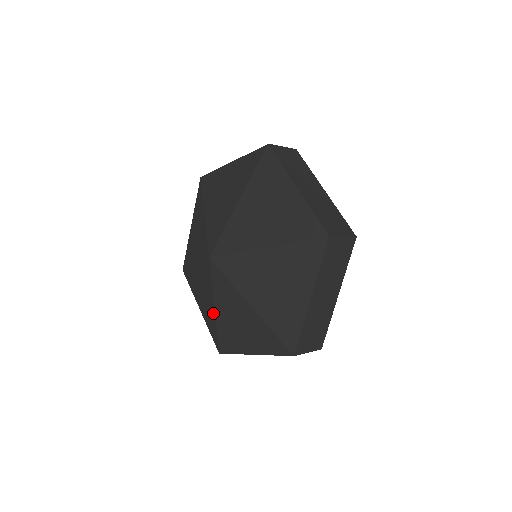
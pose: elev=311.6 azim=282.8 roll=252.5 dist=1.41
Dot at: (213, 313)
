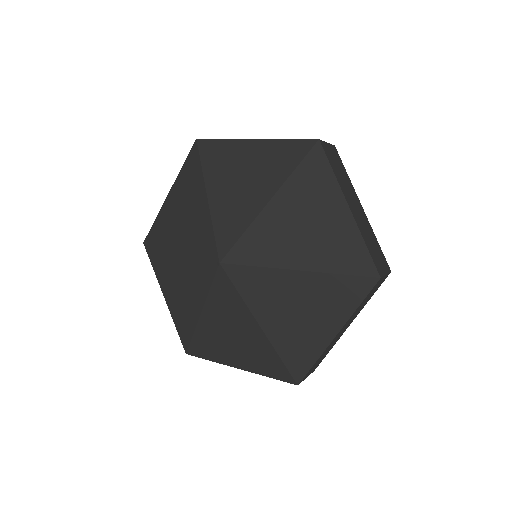
Dot at: (261, 336)
